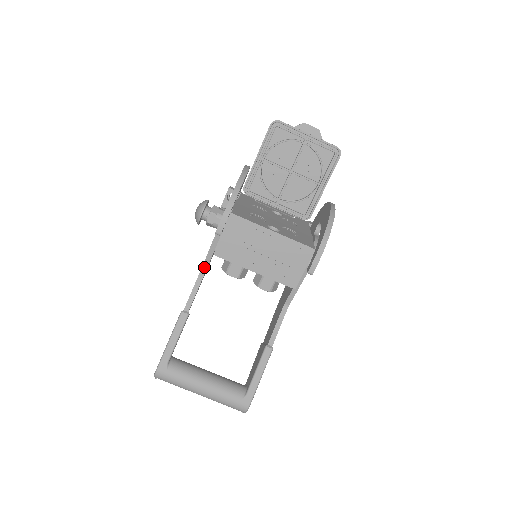
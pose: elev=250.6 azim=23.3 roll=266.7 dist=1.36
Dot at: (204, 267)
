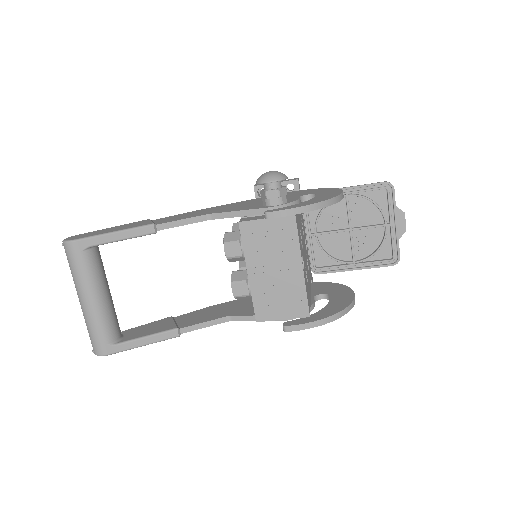
Dot at: (214, 215)
